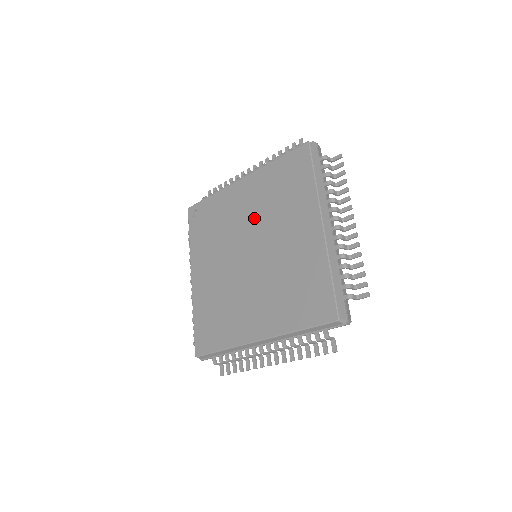
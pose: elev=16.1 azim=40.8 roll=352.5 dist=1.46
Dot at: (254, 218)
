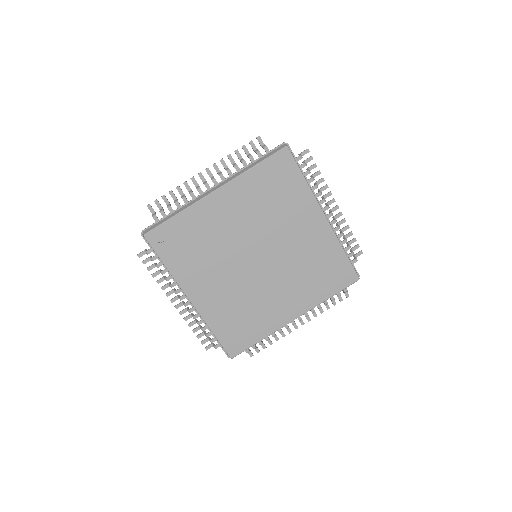
Dot at: (250, 227)
